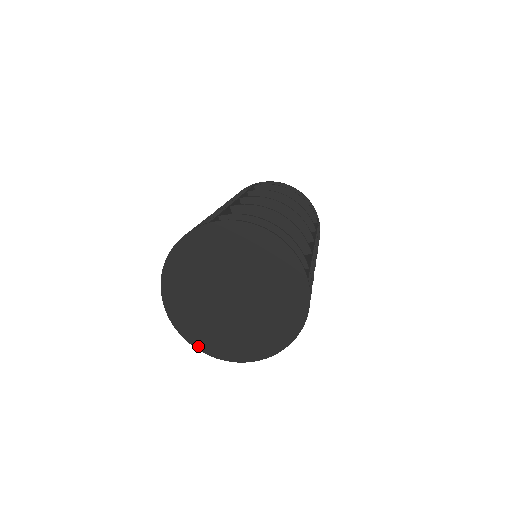
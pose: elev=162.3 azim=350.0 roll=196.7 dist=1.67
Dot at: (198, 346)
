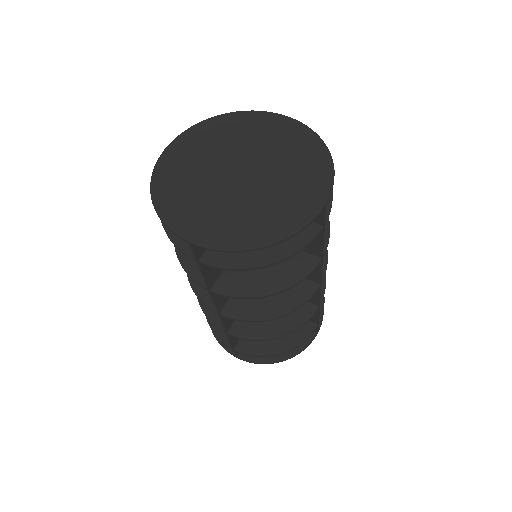
Dot at: (155, 191)
